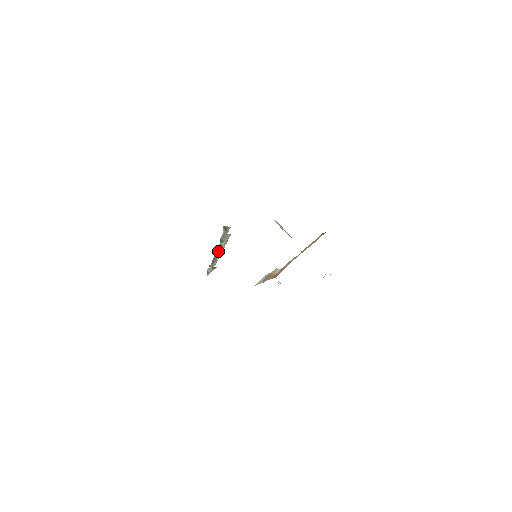
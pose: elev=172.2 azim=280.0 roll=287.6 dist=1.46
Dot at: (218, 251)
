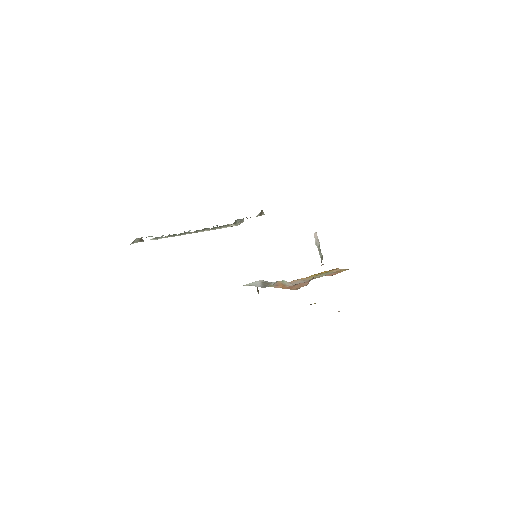
Dot at: (205, 229)
